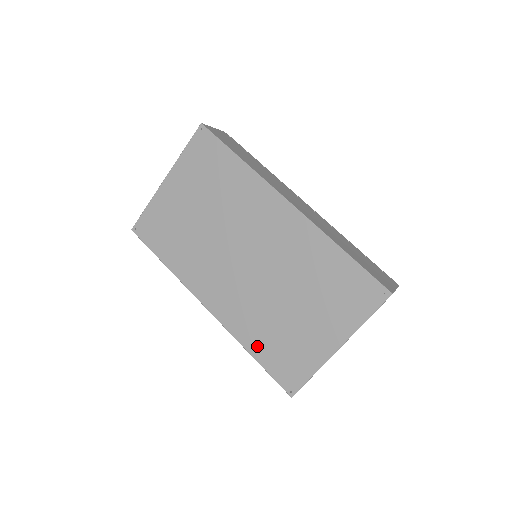
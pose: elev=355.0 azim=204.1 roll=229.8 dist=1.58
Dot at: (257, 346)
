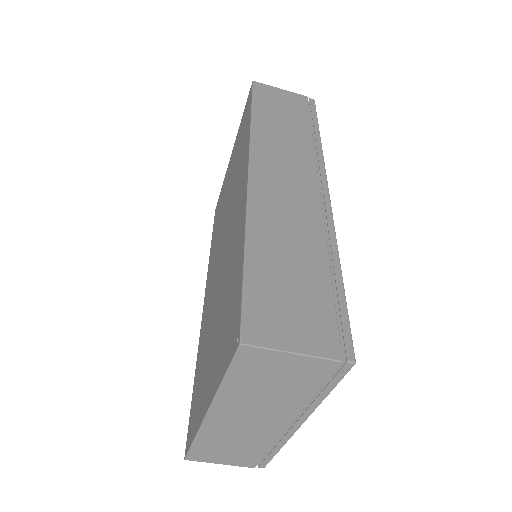
Dot at: (197, 369)
